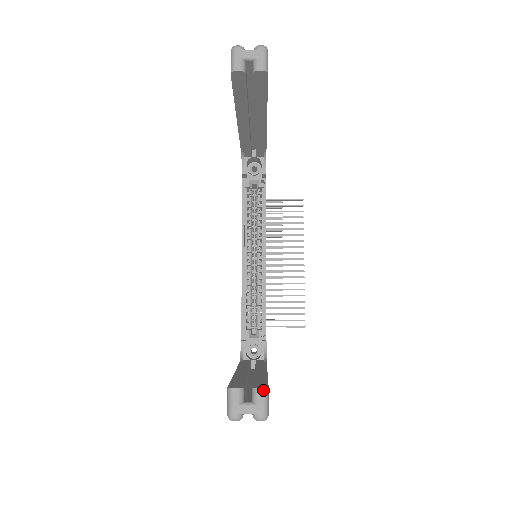
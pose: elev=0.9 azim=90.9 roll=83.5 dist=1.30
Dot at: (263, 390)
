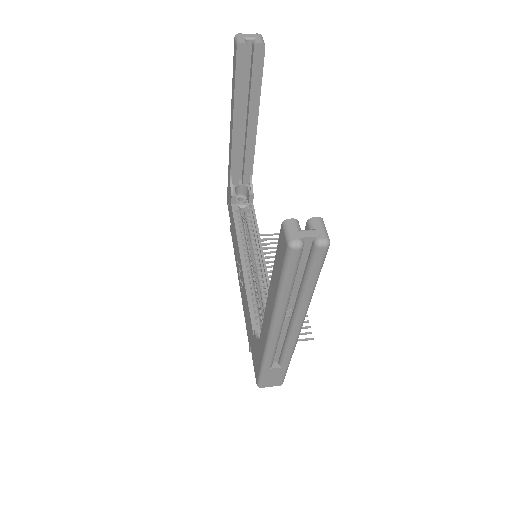
Dot at: (319, 218)
